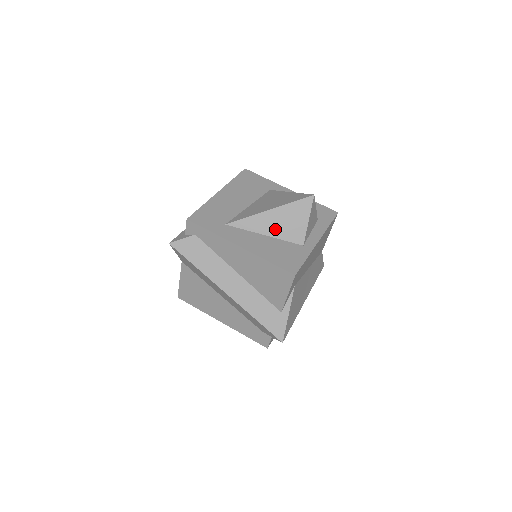
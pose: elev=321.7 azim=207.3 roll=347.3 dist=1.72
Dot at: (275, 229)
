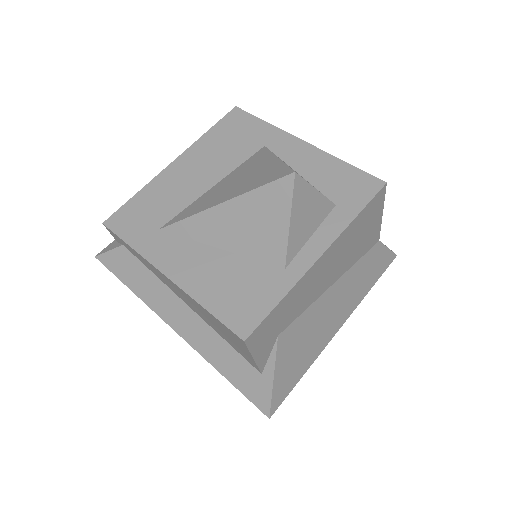
Dot at: (234, 238)
